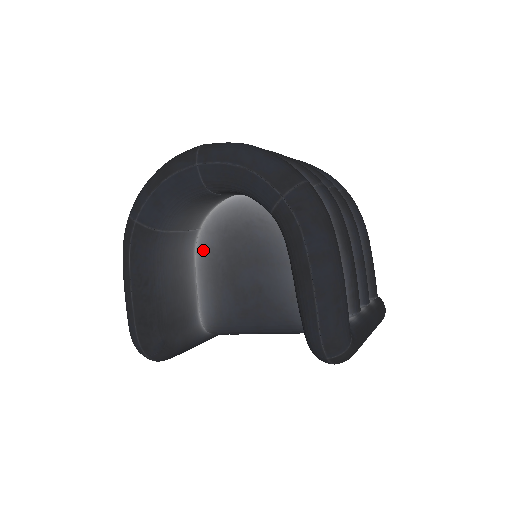
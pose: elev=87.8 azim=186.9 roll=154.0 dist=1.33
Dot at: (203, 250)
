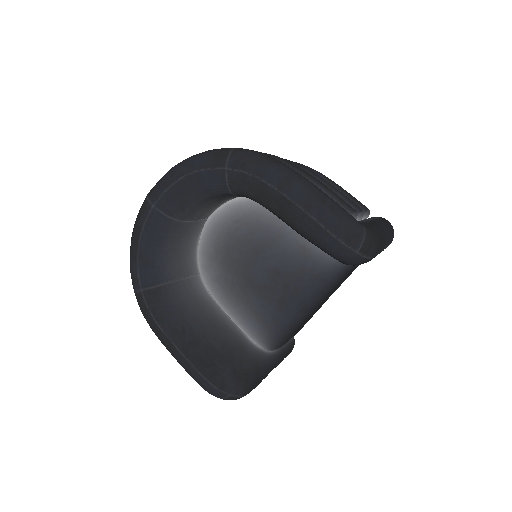
Dot at: (213, 285)
